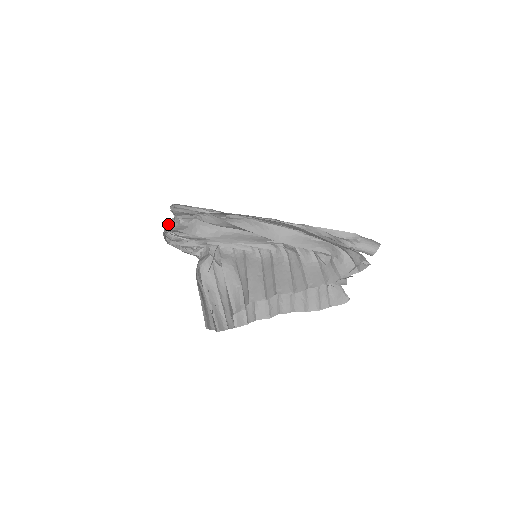
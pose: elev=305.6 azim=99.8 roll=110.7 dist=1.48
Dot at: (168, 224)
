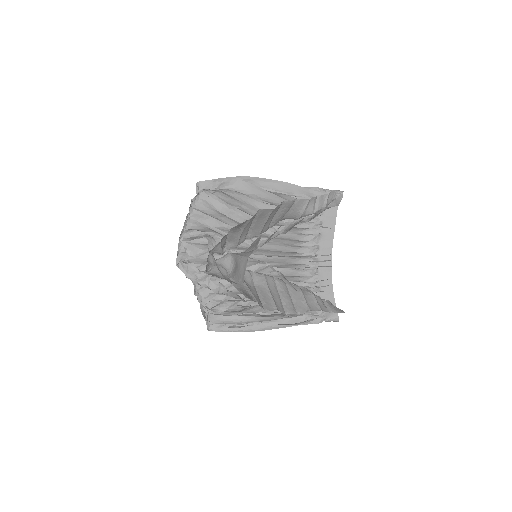
Dot at: (191, 206)
